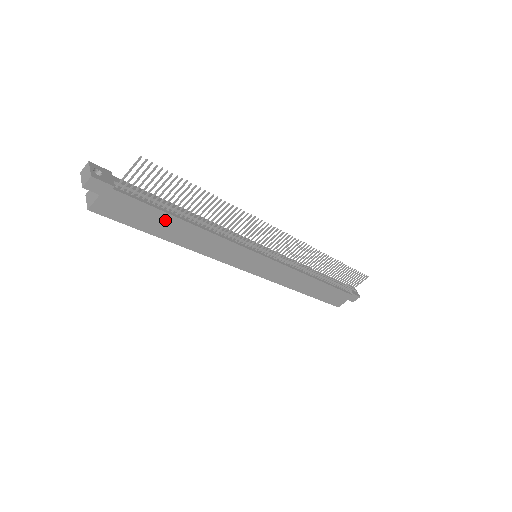
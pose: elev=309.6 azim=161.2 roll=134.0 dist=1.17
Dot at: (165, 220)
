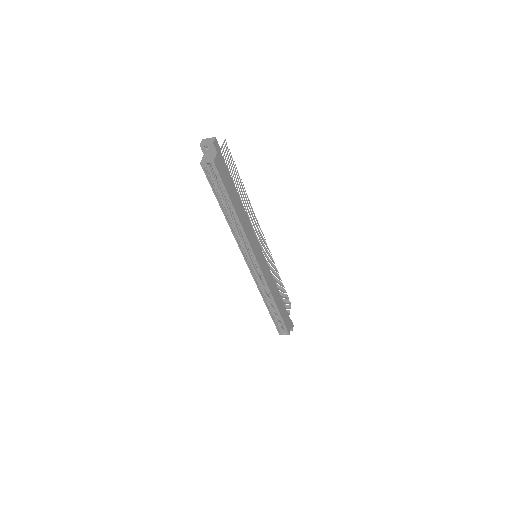
Dot at: (234, 190)
